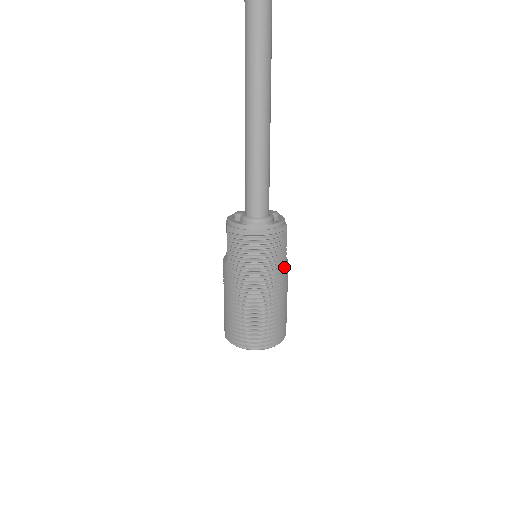
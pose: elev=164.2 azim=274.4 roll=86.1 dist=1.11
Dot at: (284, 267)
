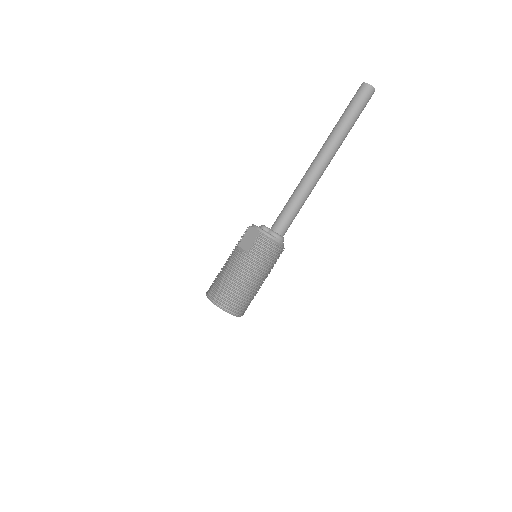
Dot at: occluded
